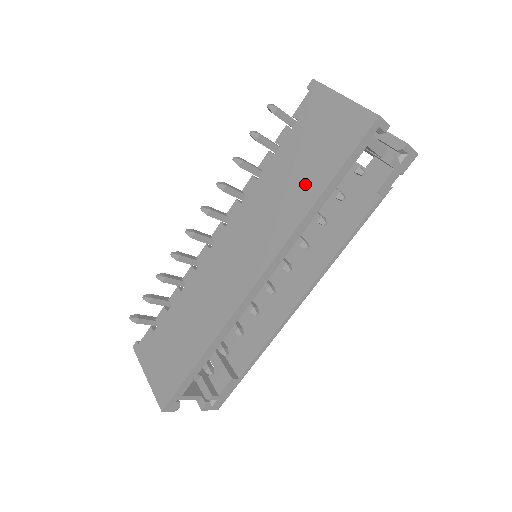
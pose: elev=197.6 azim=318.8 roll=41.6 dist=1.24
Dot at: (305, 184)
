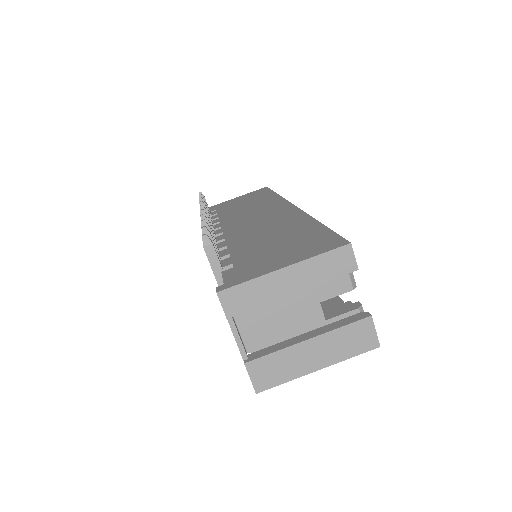
Dot at: (260, 199)
